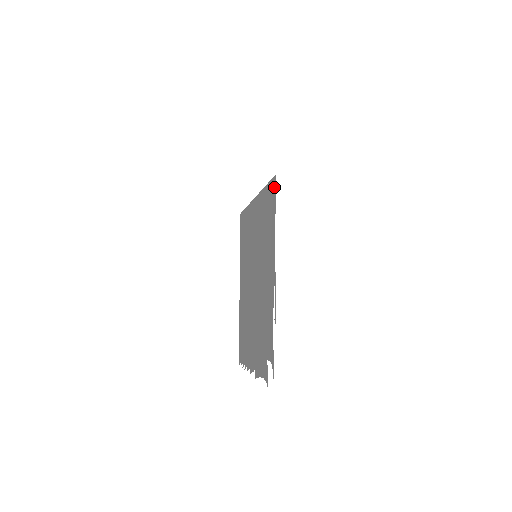
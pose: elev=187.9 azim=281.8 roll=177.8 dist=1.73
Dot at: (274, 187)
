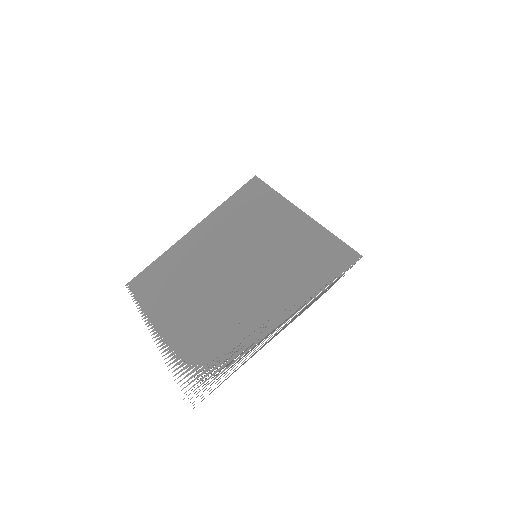
Dot at: (350, 260)
